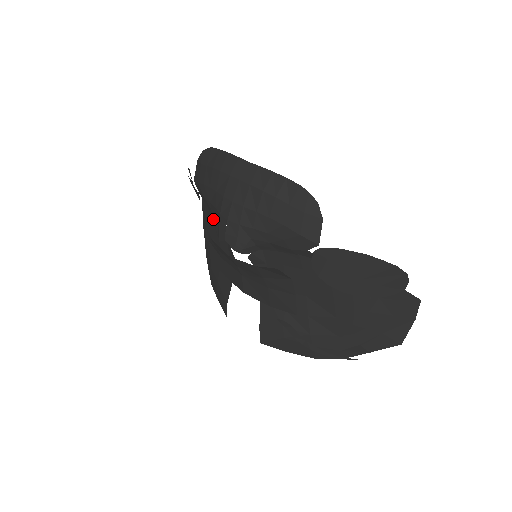
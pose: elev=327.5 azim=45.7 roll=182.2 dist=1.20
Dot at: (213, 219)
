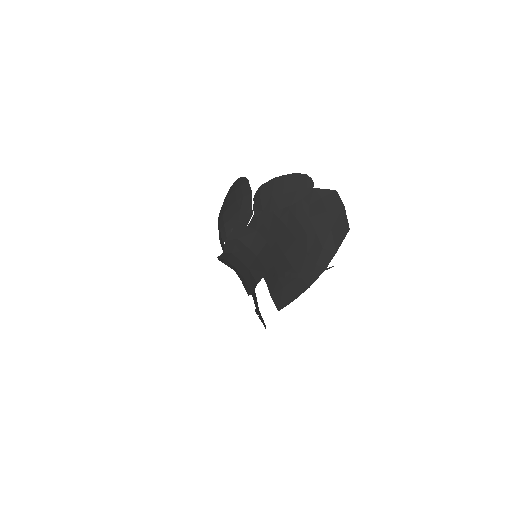
Dot at: occluded
